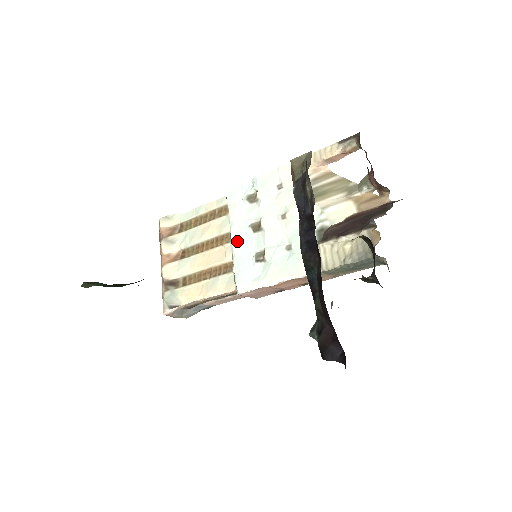
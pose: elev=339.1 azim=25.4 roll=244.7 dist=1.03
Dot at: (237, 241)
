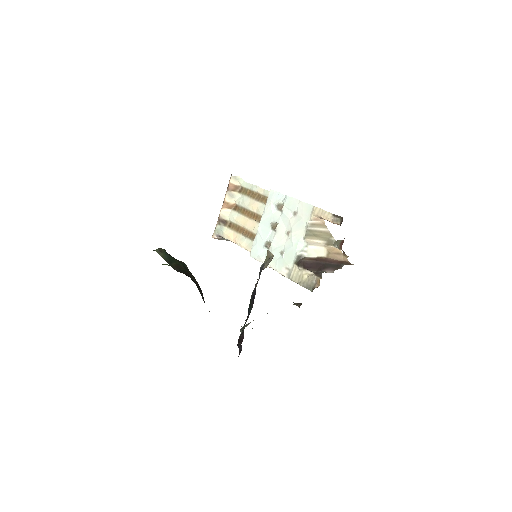
Dot at: (262, 226)
